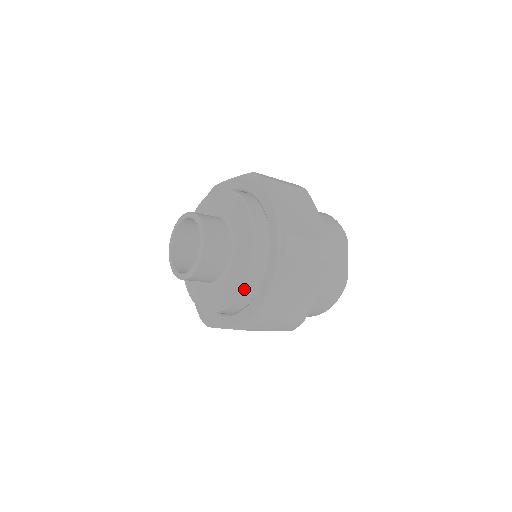
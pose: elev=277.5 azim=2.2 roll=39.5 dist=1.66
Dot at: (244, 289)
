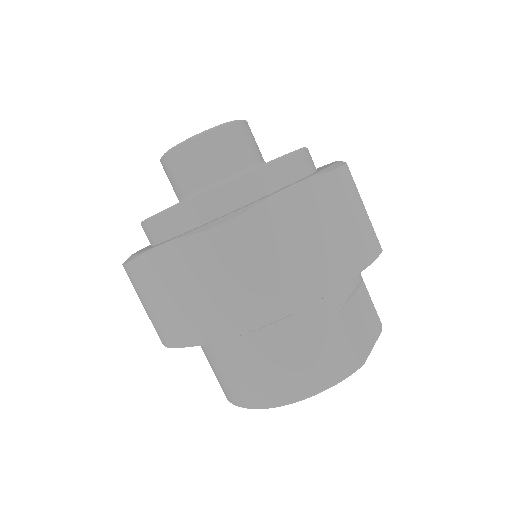
Dot at: (249, 177)
